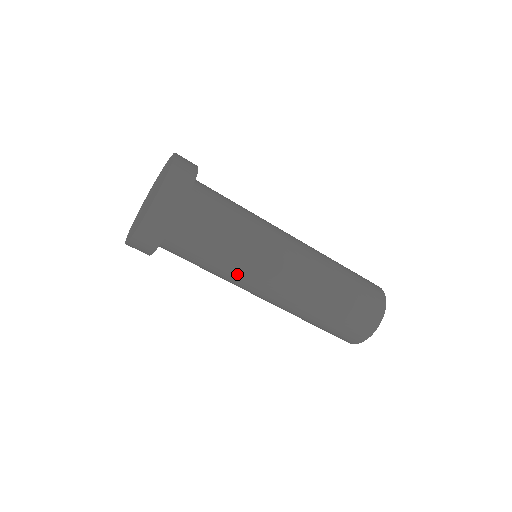
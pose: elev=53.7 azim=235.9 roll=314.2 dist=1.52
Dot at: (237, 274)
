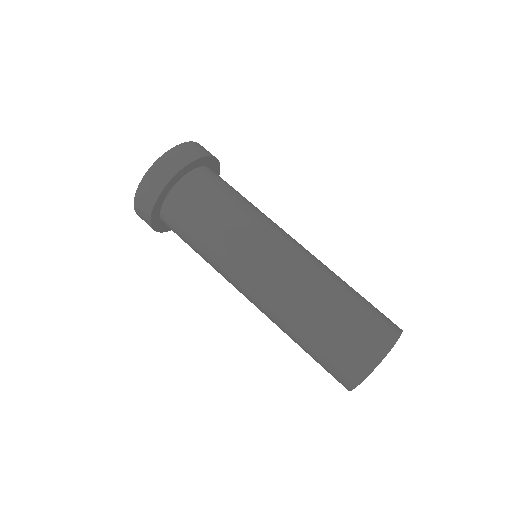
Dot at: (242, 230)
